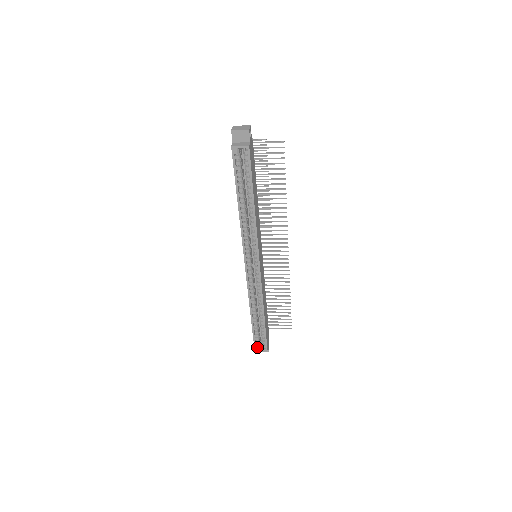
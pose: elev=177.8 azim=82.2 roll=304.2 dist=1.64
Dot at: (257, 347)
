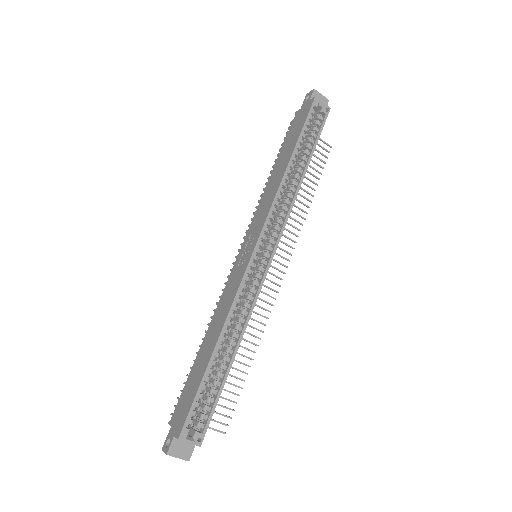
Dot at: (186, 433)
